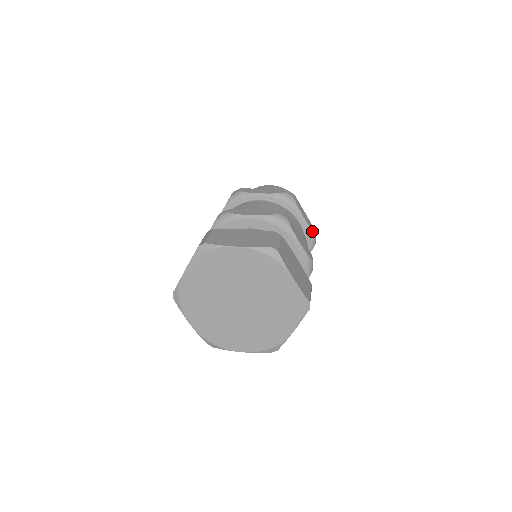
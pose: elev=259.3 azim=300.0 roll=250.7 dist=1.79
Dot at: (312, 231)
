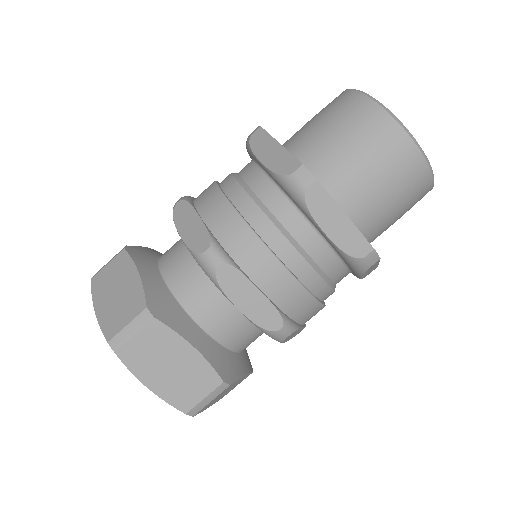
Dot at: occluded
